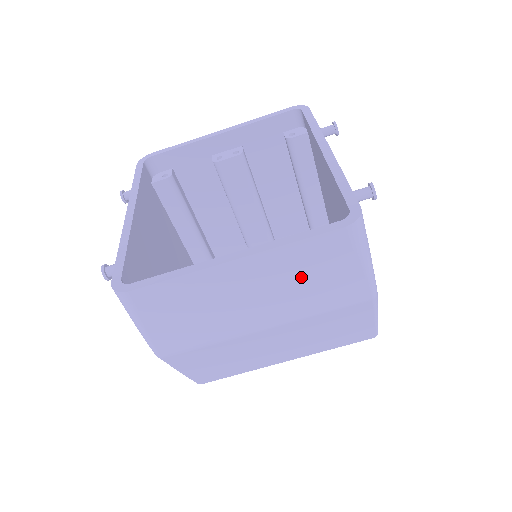
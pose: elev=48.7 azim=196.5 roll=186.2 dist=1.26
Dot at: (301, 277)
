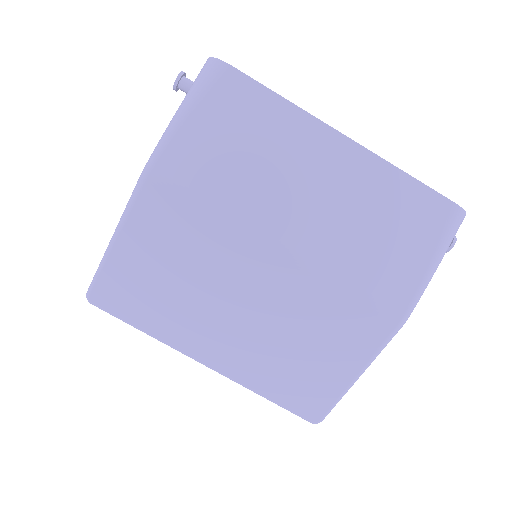
Dot at: (373, 220)
